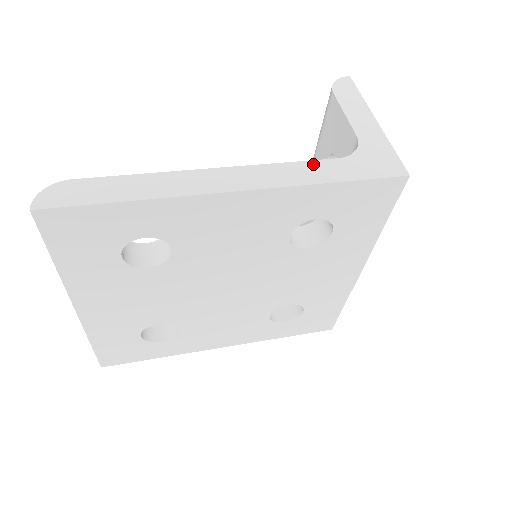
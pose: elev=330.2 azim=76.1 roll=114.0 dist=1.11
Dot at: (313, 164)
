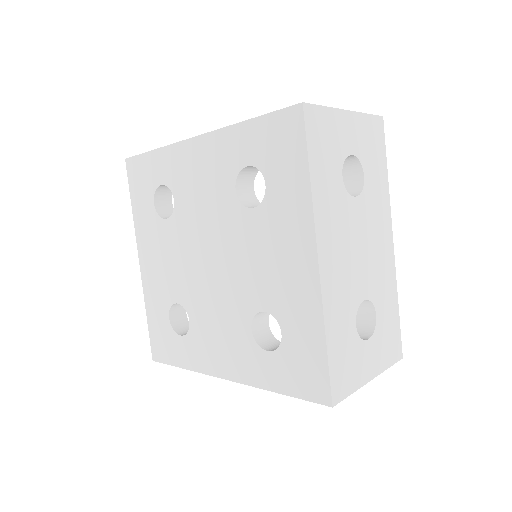
Dot at: occluded
